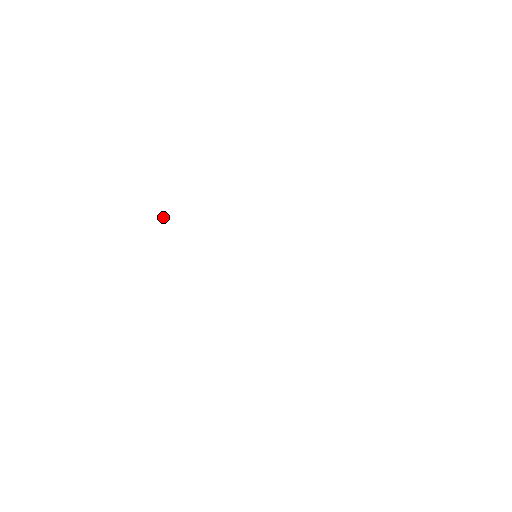
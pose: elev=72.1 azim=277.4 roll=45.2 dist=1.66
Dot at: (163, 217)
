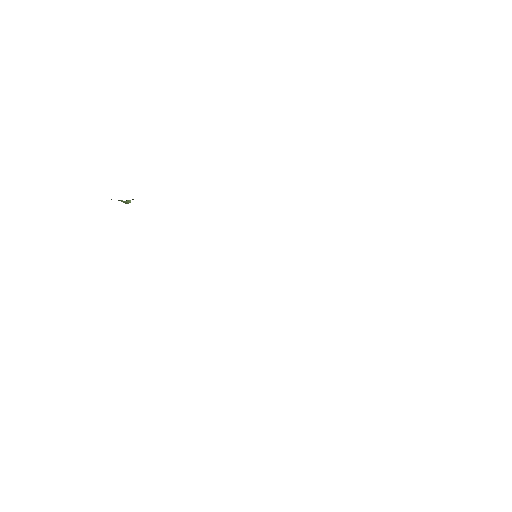
Dot at: (124, 201)
